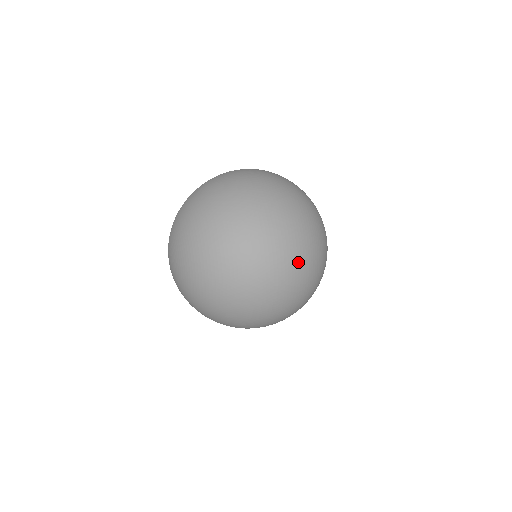
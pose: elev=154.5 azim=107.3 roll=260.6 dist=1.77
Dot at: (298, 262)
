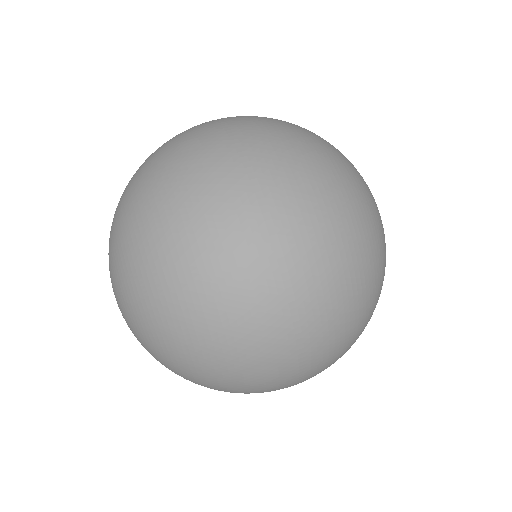
Dot at: (322, 234)
